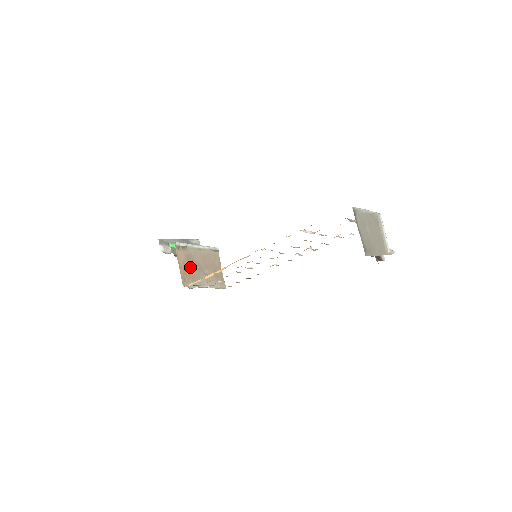
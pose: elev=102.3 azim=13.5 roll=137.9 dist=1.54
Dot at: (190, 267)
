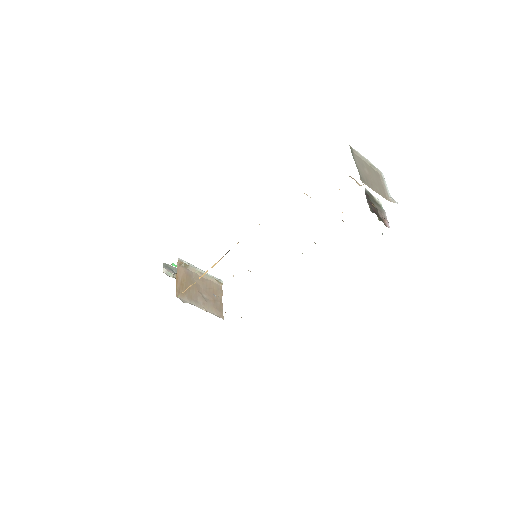
Dot at: (188, 285)
